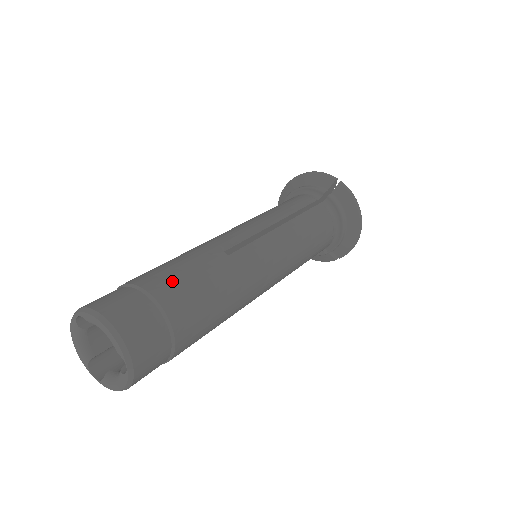
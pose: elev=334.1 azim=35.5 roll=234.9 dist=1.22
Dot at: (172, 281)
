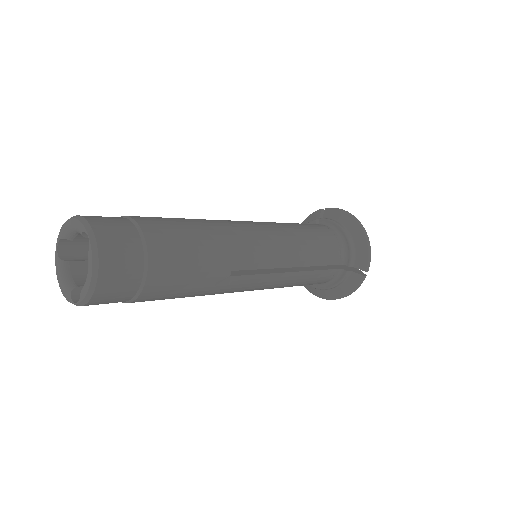
Dot at: occluded
